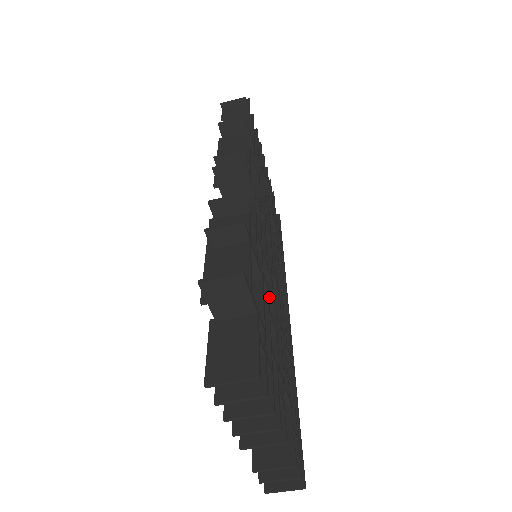
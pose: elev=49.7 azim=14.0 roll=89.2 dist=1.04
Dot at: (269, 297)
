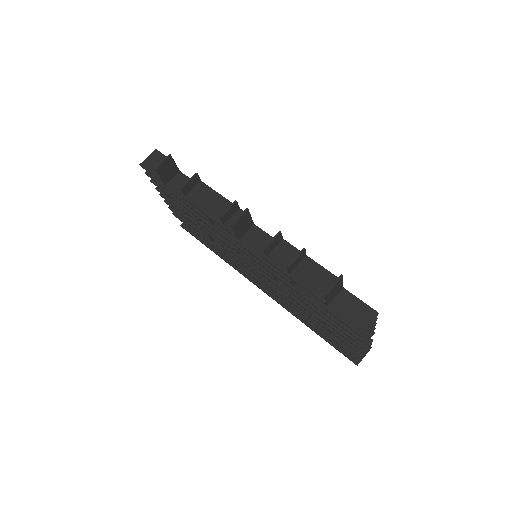
Dot at: occluded
